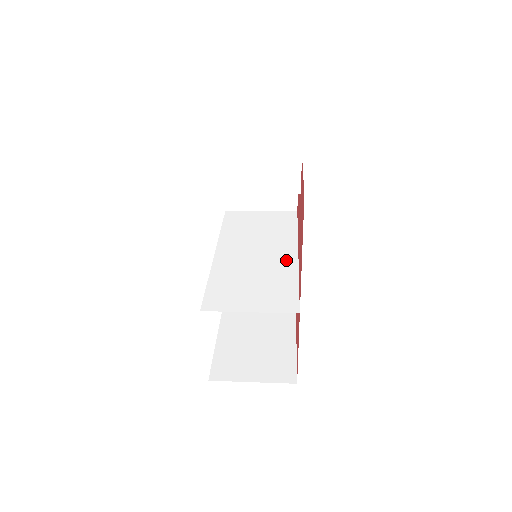
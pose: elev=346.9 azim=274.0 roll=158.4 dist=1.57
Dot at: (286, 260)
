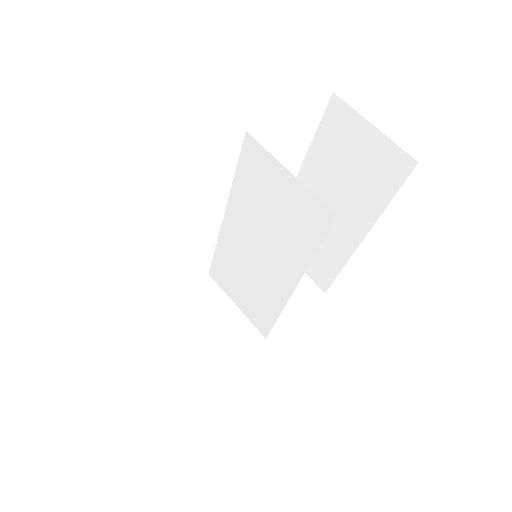
Dot at: (279, 287)
